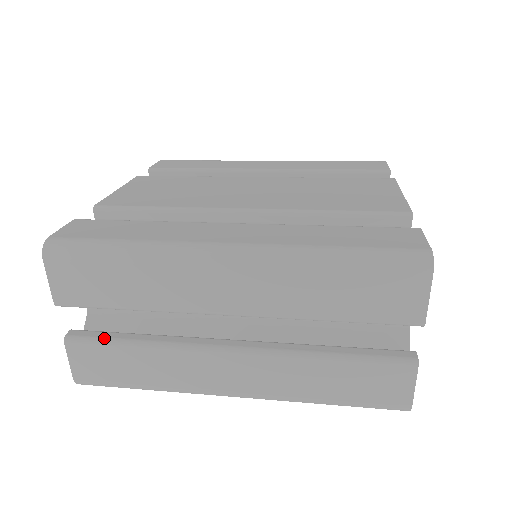
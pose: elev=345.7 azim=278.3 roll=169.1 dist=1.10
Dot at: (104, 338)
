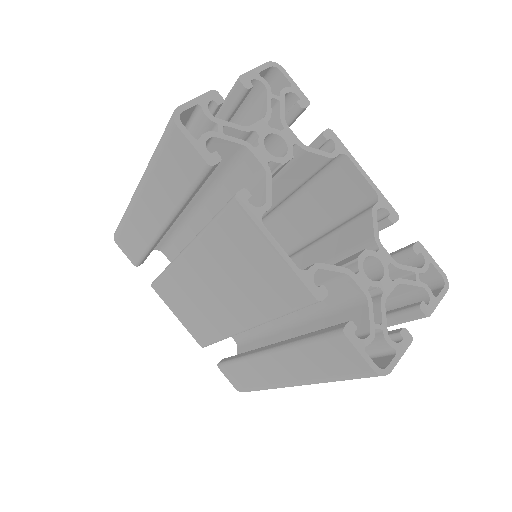
Dot at: occluded
